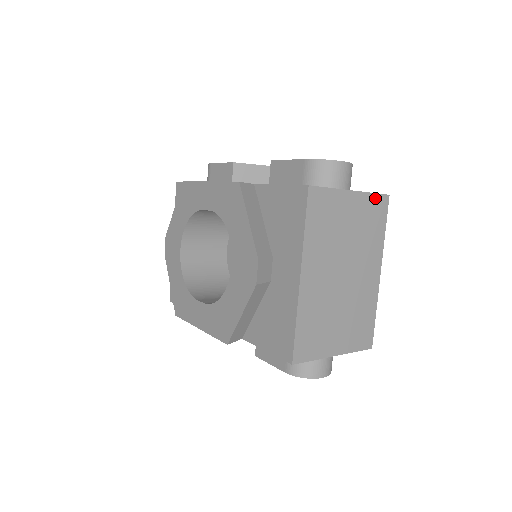
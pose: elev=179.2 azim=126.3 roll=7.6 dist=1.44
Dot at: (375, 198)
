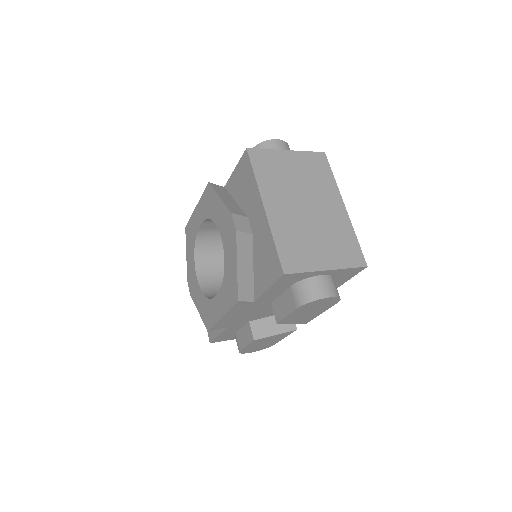
Dot at: (312, 155)
